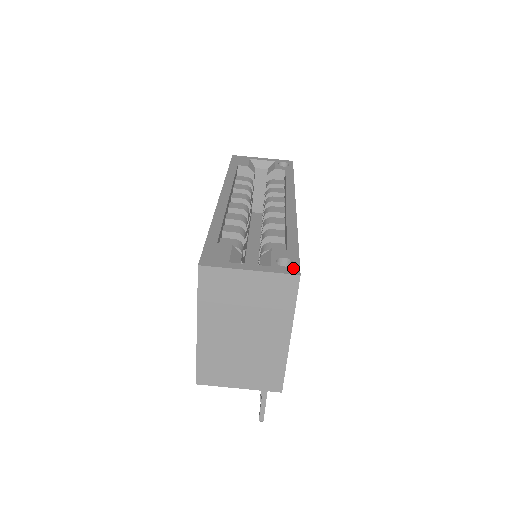
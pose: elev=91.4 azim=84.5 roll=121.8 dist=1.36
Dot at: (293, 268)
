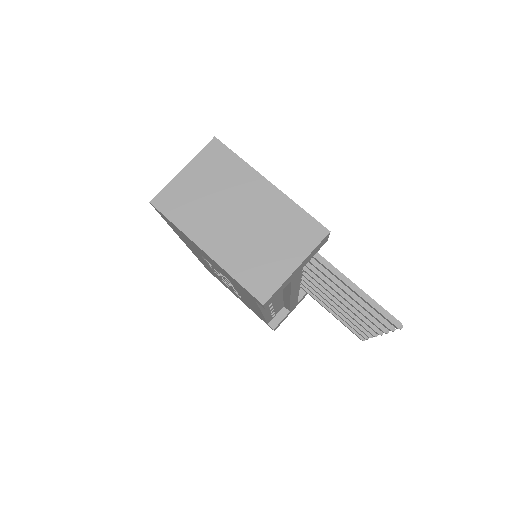
Dot at: occluded
